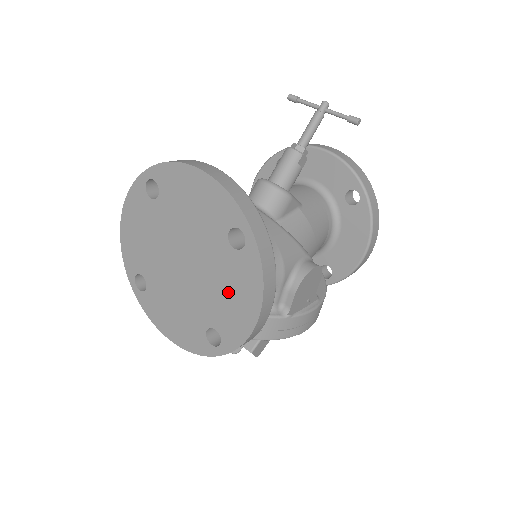
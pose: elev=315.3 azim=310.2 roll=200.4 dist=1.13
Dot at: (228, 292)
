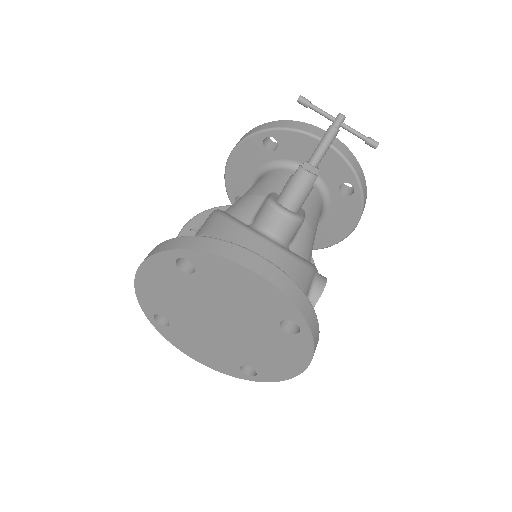
Dot at: (272, 353)
